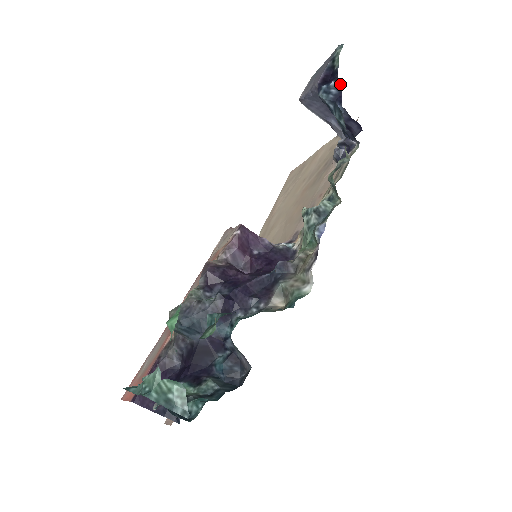
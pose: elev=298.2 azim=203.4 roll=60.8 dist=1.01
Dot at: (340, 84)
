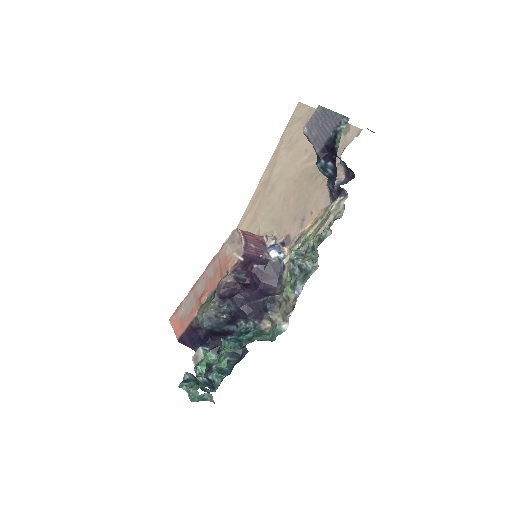
Dot at: (336, 167)
